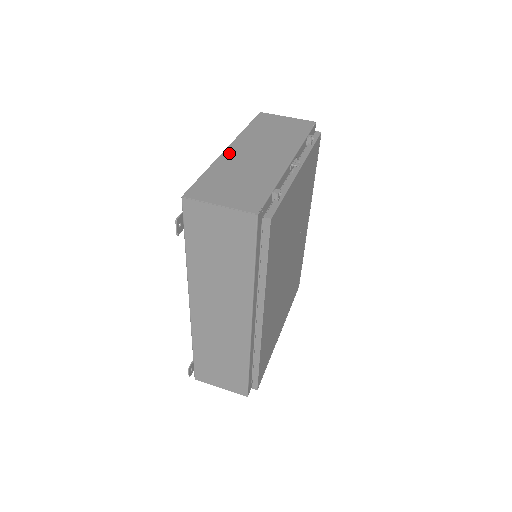
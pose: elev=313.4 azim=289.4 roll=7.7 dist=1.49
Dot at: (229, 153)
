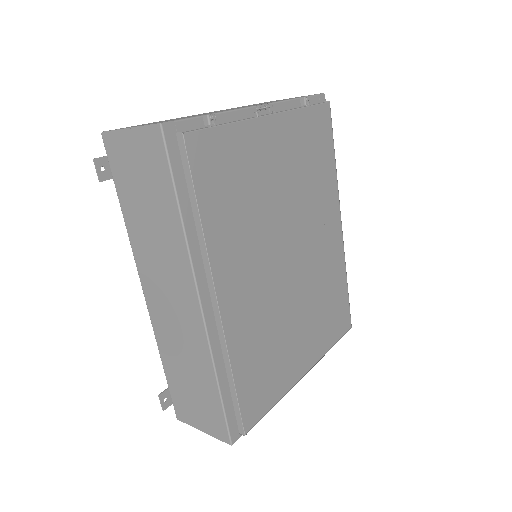
Dot at: occluded
